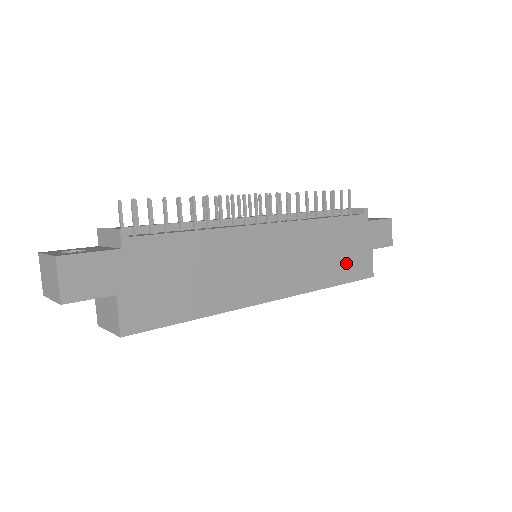
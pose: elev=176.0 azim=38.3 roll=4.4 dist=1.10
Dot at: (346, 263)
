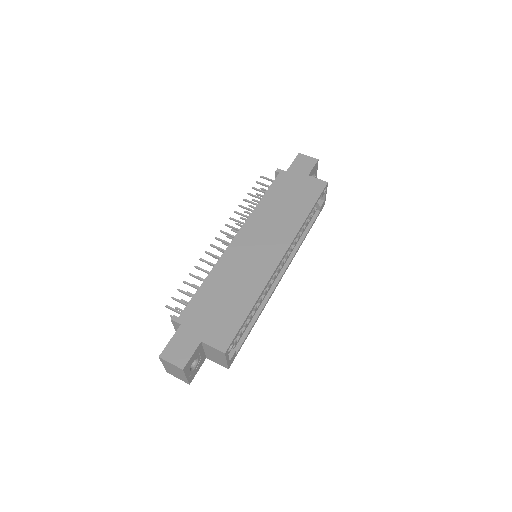
Dot at: (301, 198)
